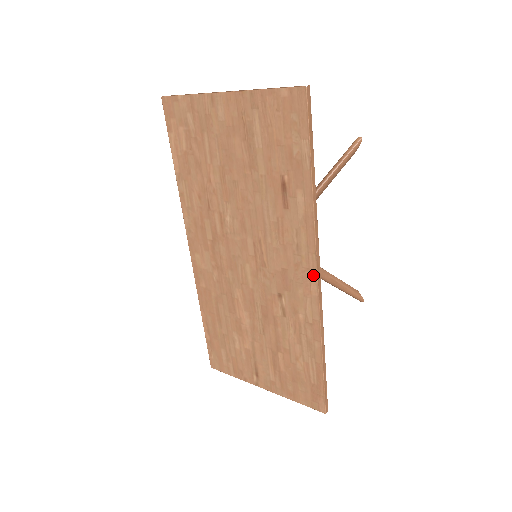
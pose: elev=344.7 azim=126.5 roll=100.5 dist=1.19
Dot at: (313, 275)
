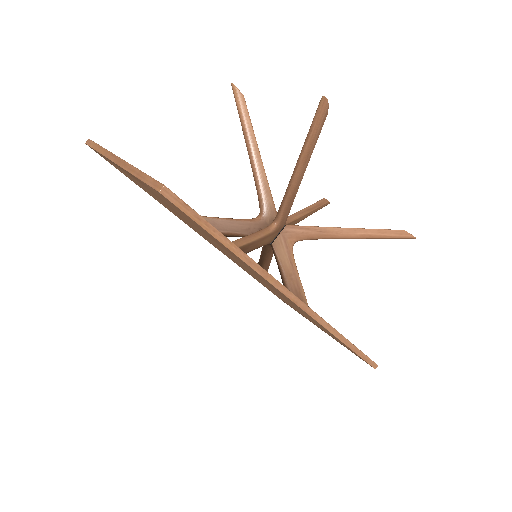
Dot at: (295, 304)
